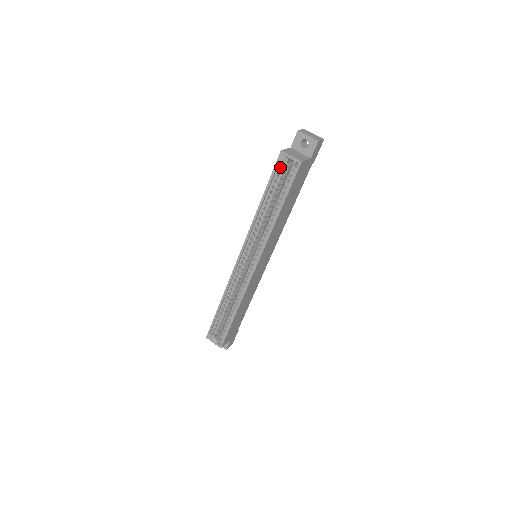
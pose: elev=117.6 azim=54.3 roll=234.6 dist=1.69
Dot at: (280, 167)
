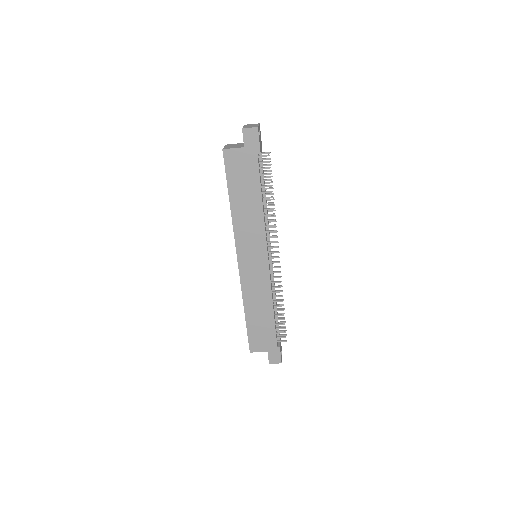
Dot at: occluded
